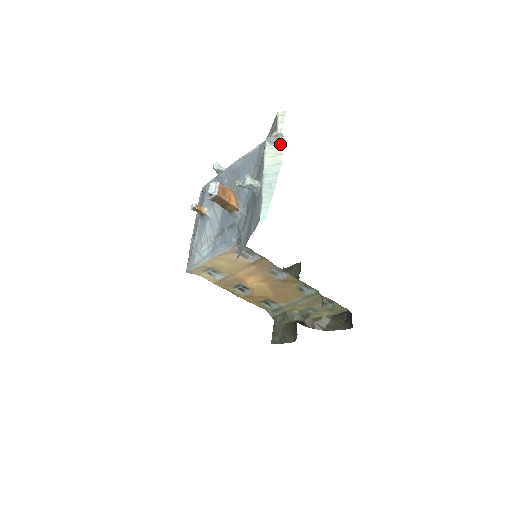
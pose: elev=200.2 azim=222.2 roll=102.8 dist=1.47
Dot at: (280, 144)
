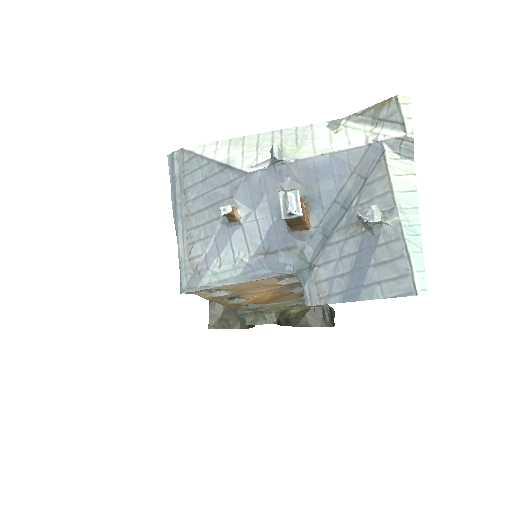
Dot at: (406, 154)
